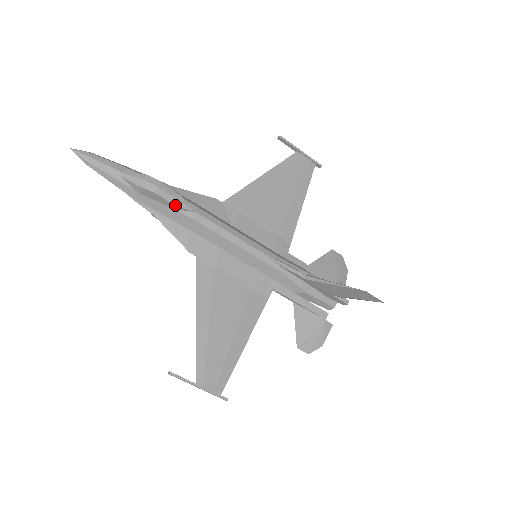
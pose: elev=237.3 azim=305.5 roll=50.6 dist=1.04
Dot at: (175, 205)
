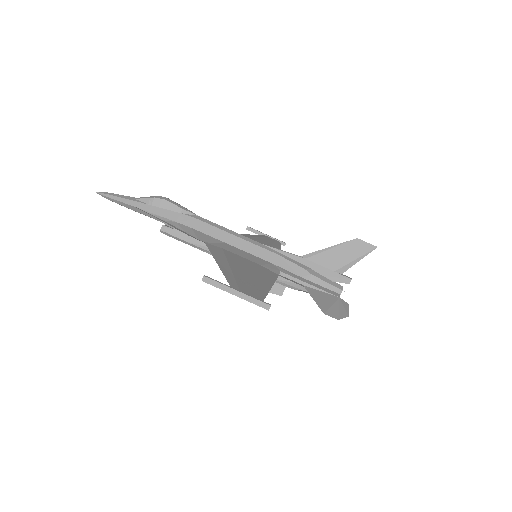
Dot at: (182, 208)
